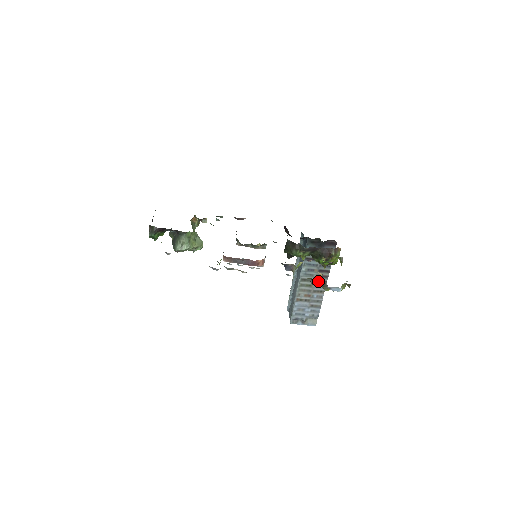
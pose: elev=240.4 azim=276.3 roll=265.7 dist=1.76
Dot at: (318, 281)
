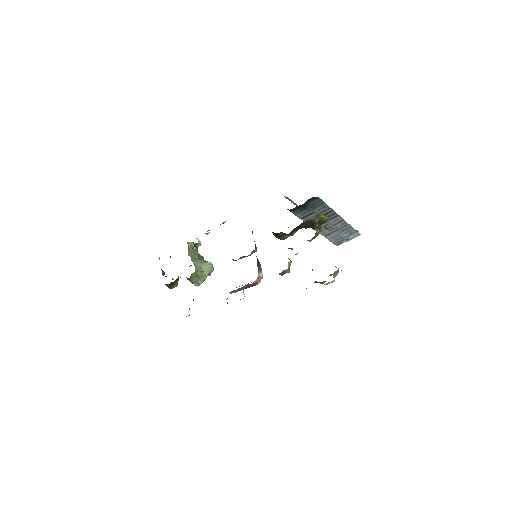
Dot at: (330, 219)
